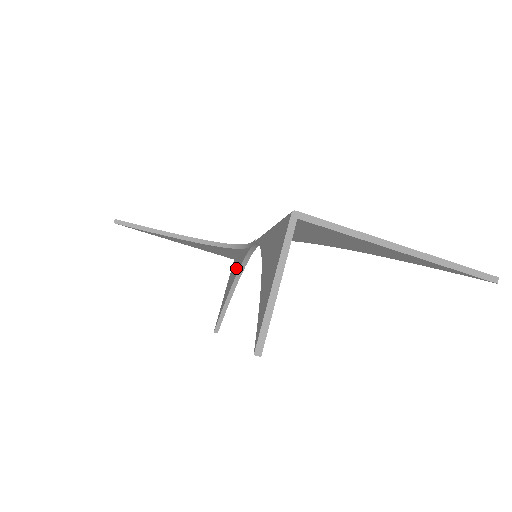
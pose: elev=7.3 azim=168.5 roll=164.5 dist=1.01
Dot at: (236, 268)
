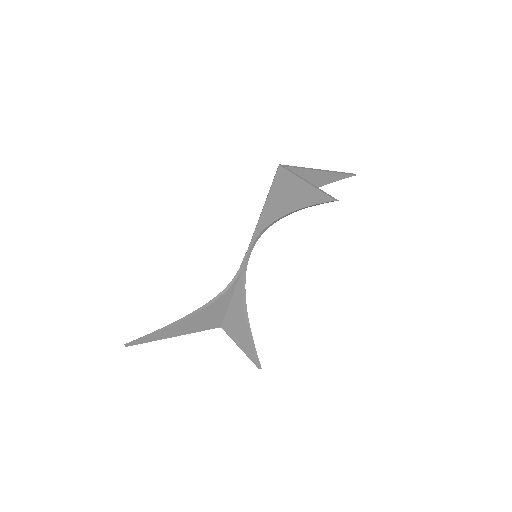
Dot at: (236, 309)
